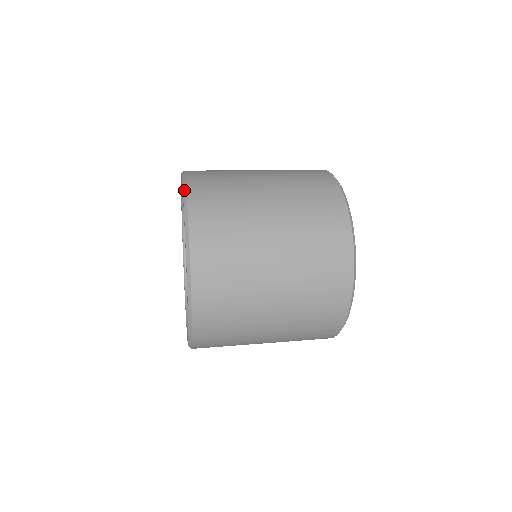
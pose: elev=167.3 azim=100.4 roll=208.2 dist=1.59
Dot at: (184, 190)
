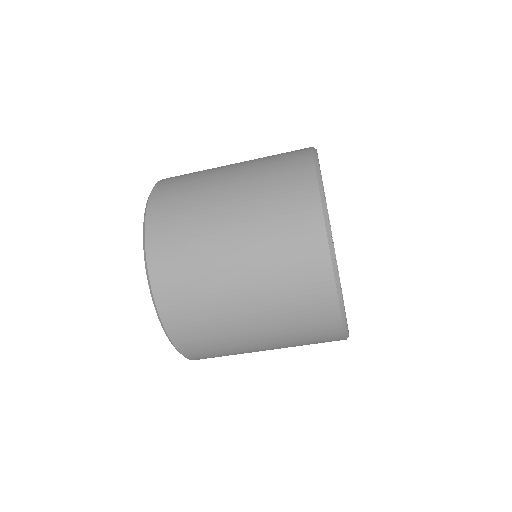
Dot at: occluded
